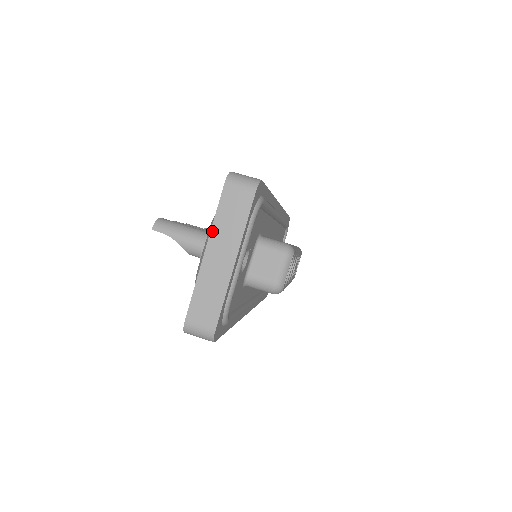
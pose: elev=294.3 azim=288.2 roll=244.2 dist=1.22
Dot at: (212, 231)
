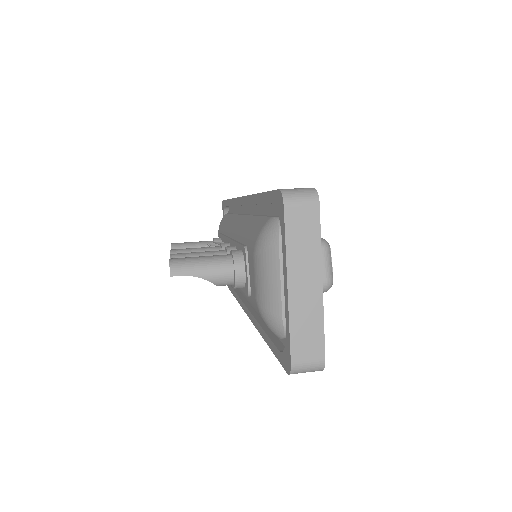
Dot at: (288, 261)
